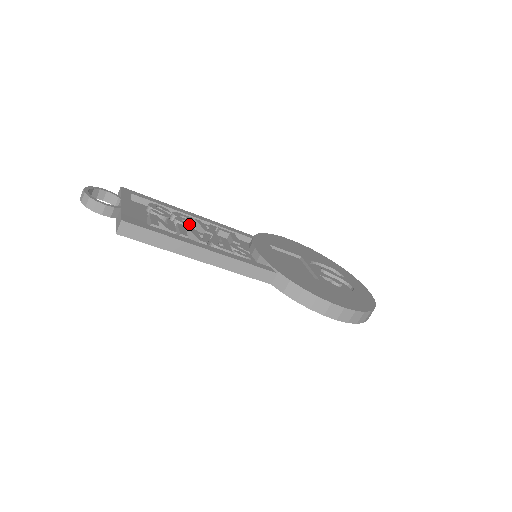
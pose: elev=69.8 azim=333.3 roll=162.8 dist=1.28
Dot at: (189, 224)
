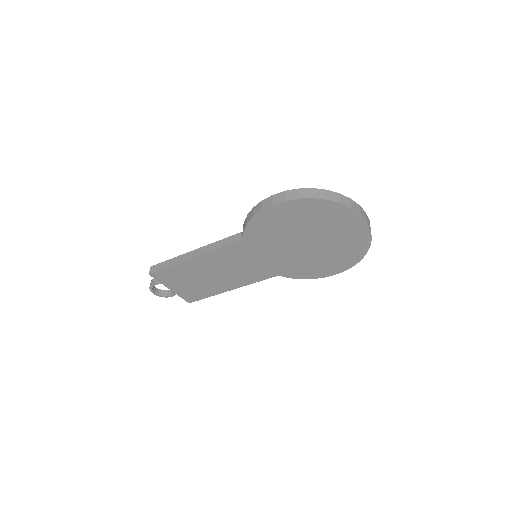
Dot at: occluded
